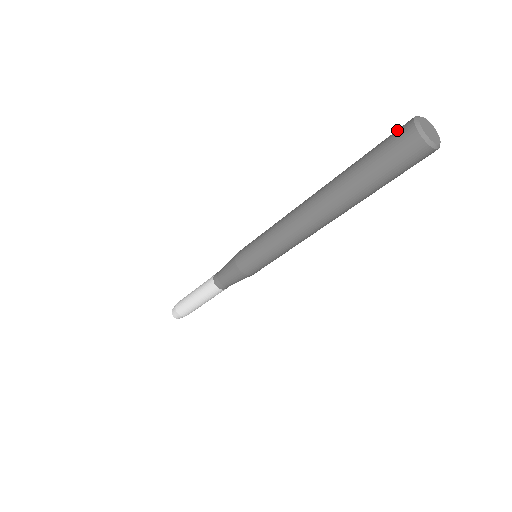
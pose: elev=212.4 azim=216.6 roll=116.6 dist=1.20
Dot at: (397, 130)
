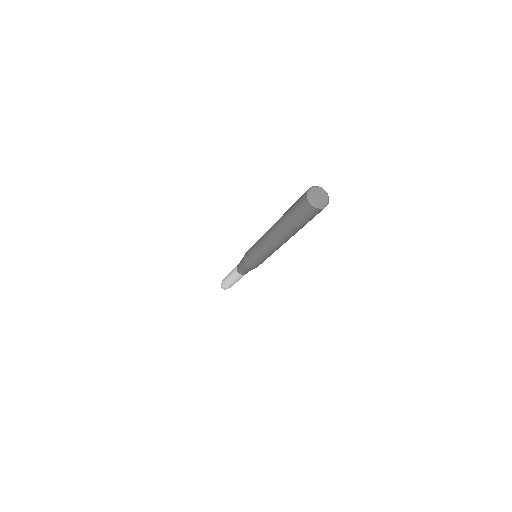
Dot at: (302, 195)
